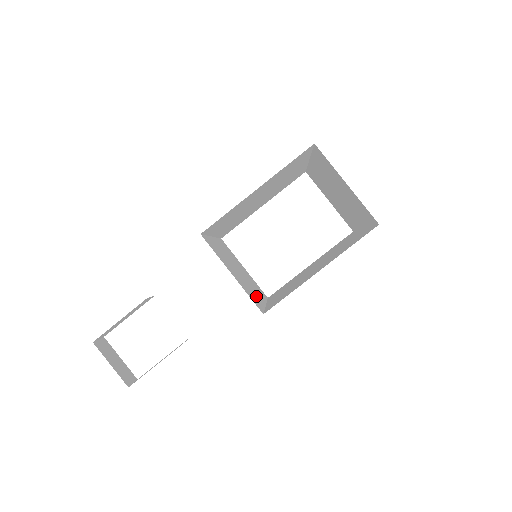
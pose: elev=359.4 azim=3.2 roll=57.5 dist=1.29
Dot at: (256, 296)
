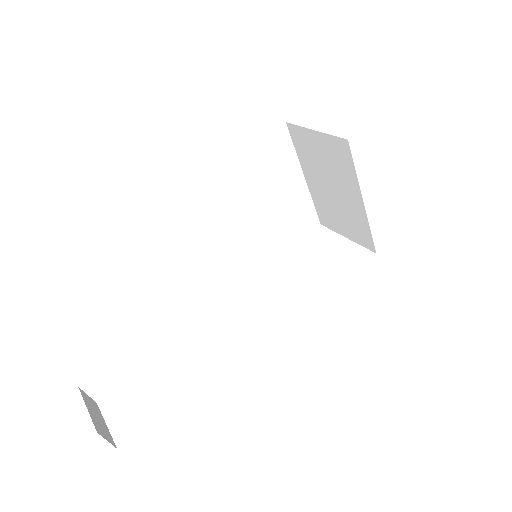
Dot at: occluded
